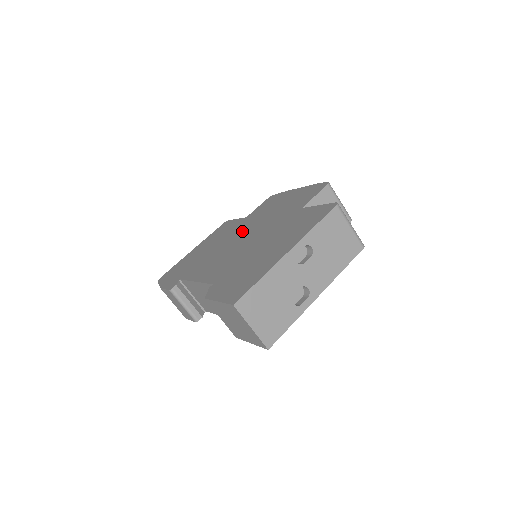
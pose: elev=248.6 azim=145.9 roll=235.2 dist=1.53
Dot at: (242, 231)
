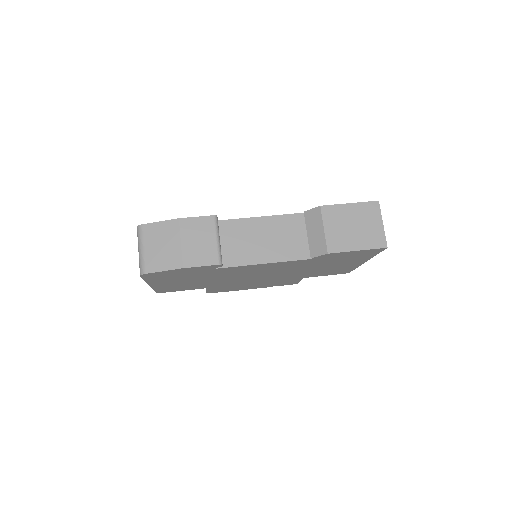
Dot at: occluded
